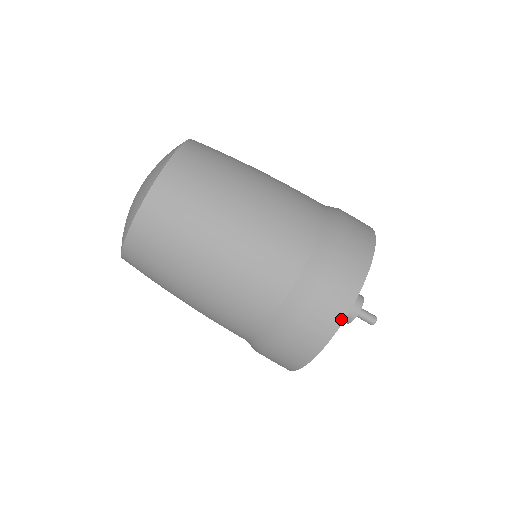
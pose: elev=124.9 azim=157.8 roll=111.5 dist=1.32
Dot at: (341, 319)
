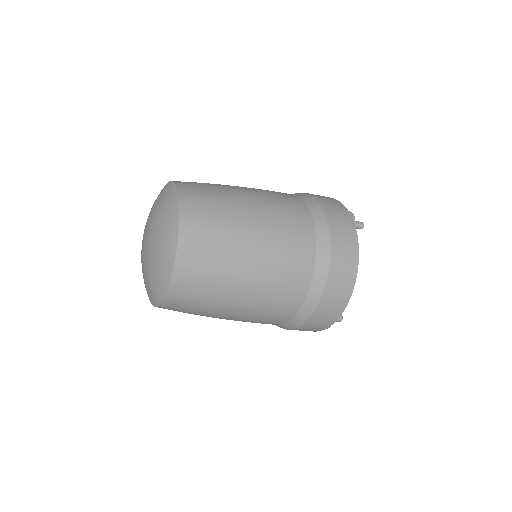
Dot at: (350, 218)
